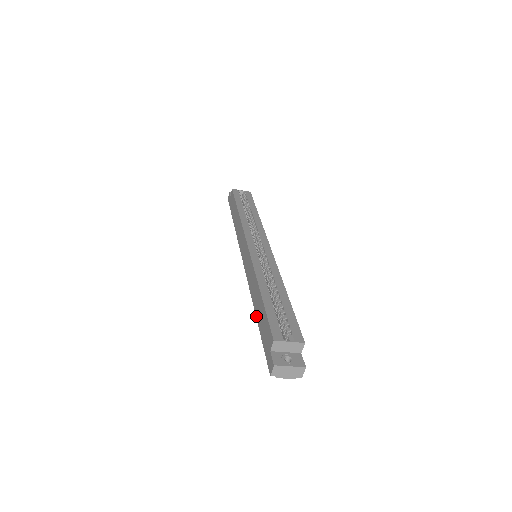
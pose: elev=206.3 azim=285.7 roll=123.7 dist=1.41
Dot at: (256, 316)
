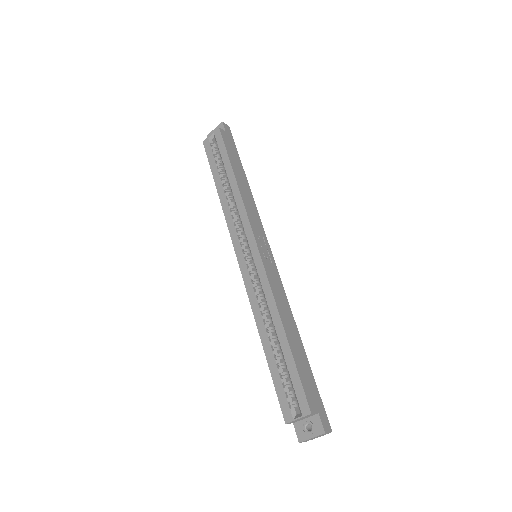
Dot at: occluded
